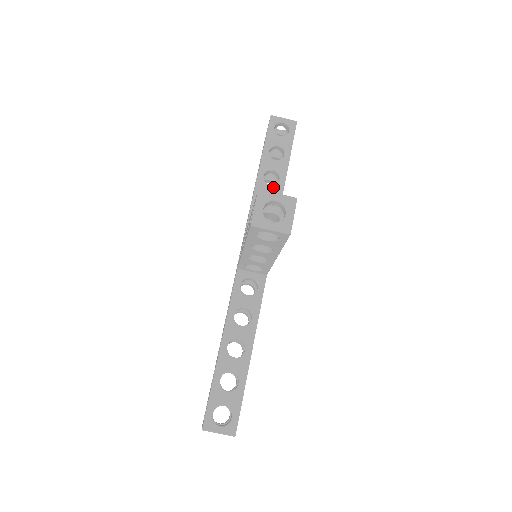
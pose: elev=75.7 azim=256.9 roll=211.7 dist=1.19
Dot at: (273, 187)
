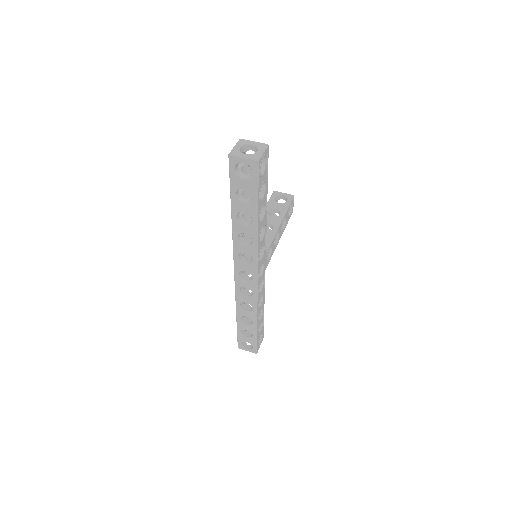
Dot at: occluded
